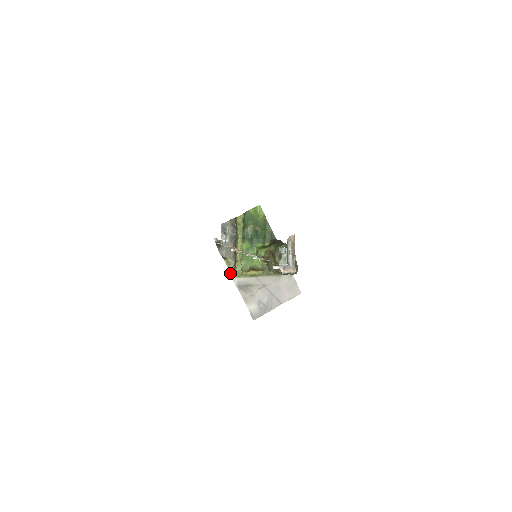
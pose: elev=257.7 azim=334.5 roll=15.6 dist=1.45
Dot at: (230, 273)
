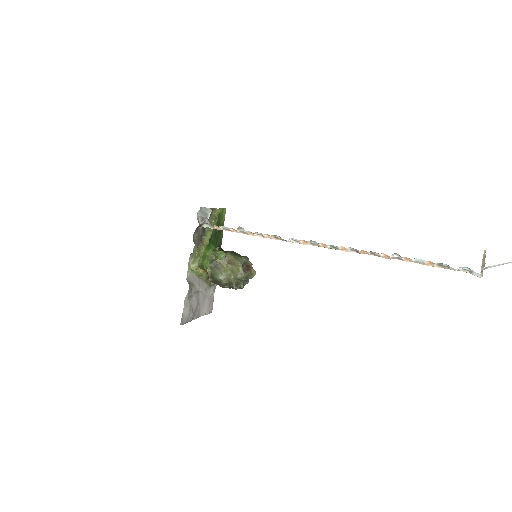
Dot at: (188, 263)
